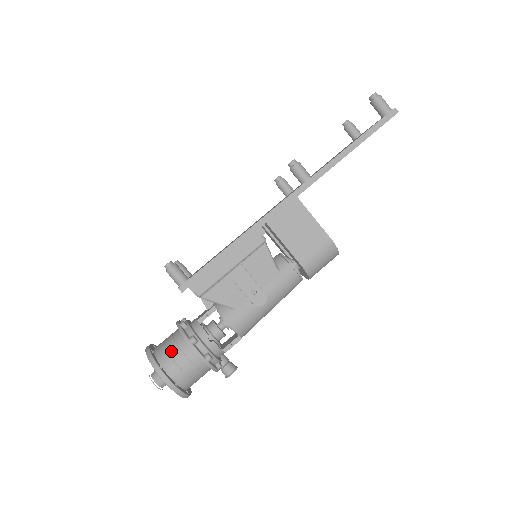
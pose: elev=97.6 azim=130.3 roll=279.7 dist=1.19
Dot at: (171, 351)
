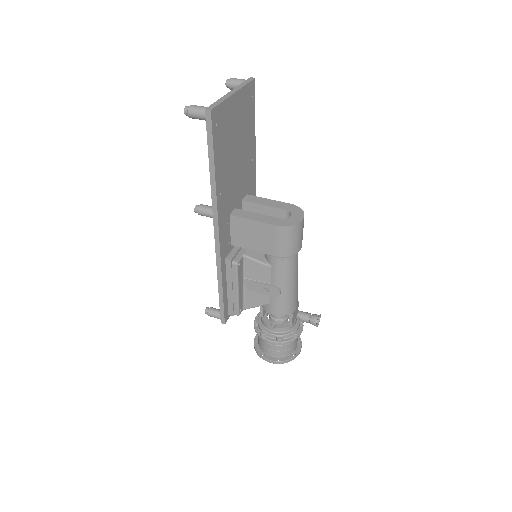
Dot at: (261, 342)
